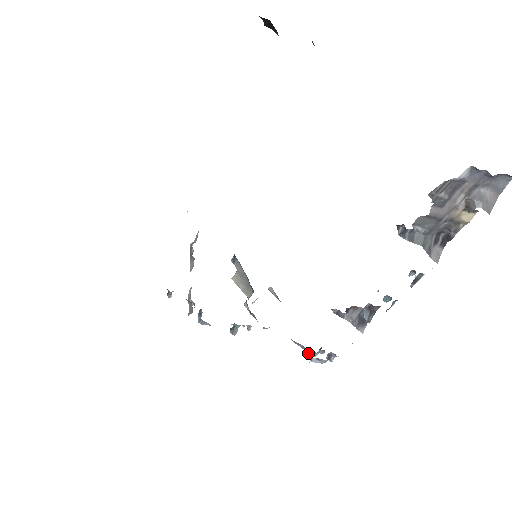
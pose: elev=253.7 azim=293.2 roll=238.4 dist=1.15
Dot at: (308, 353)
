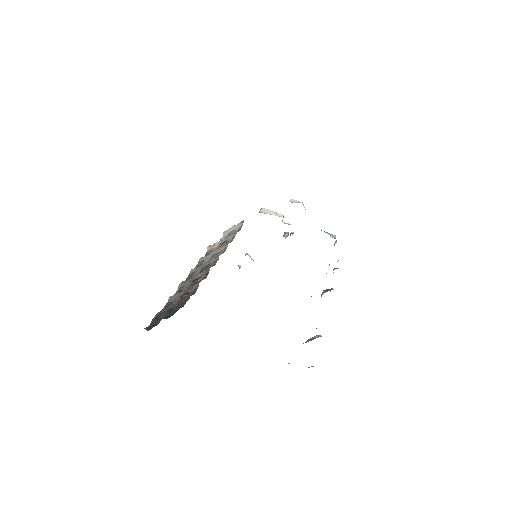
Dot at: occluded
